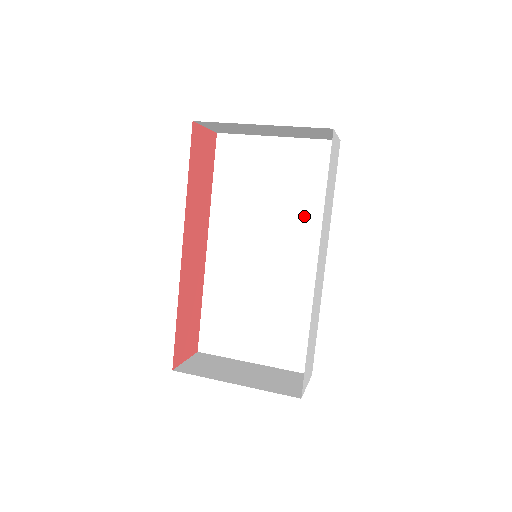
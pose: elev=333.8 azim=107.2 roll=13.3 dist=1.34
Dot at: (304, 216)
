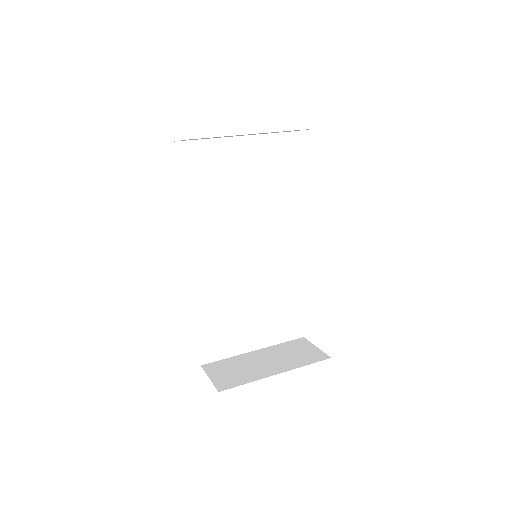
Dot at: (273, 206)
